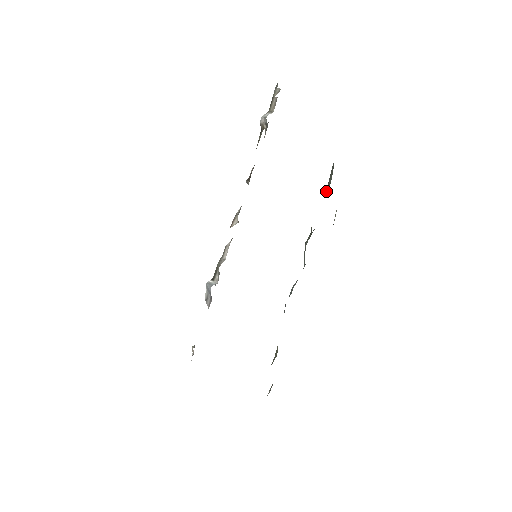
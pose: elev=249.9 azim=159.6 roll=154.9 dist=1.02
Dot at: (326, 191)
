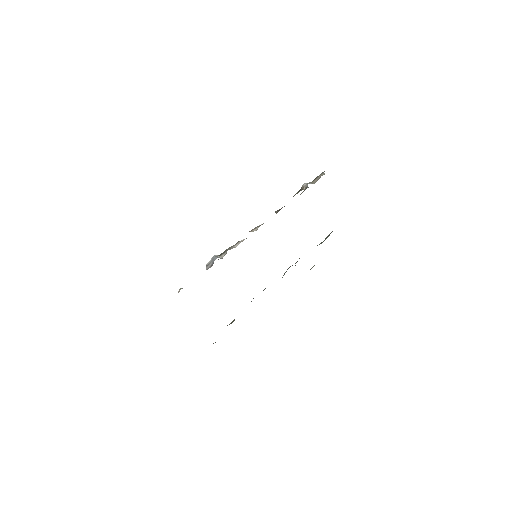
Dot at: (319, 244)
